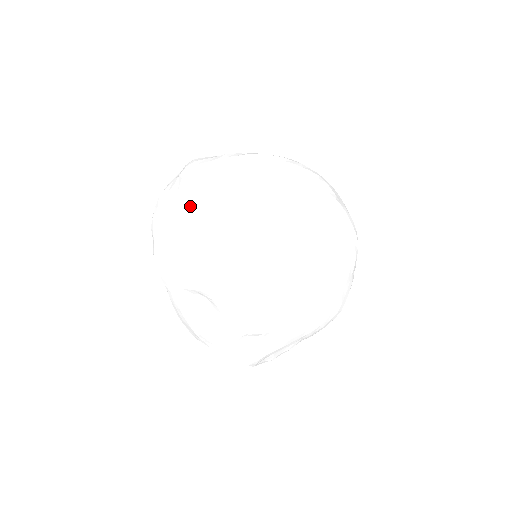
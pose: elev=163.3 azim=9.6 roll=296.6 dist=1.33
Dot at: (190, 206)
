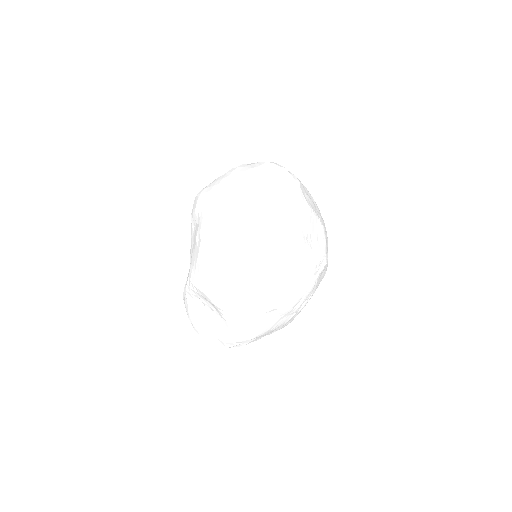
Dot at: (286, 193)
